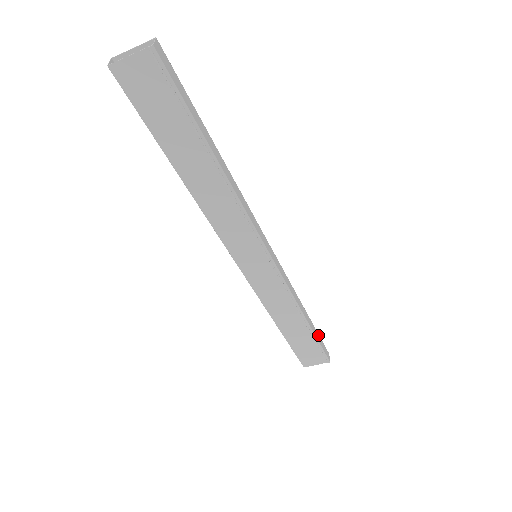
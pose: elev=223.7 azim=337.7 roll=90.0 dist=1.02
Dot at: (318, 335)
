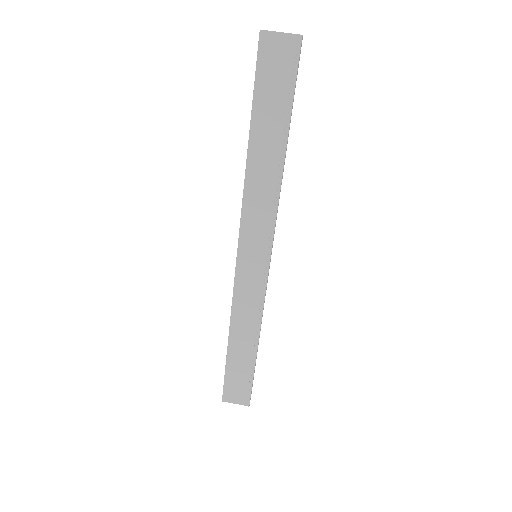
Dot at: (254, 371)
